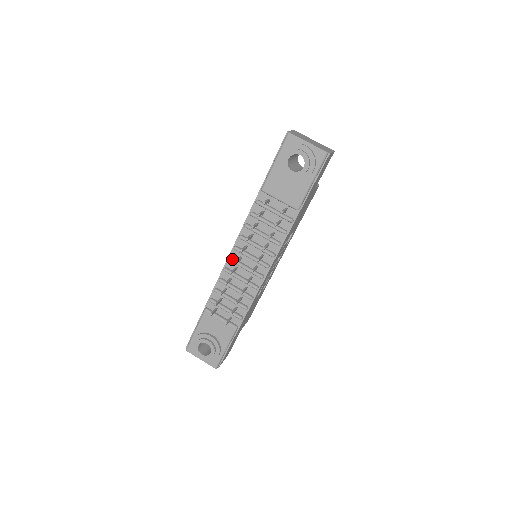
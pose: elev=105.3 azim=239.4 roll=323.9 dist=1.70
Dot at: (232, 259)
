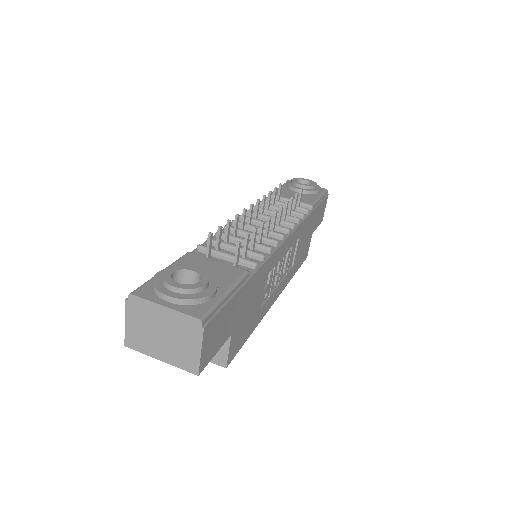
Dot at: occluded
